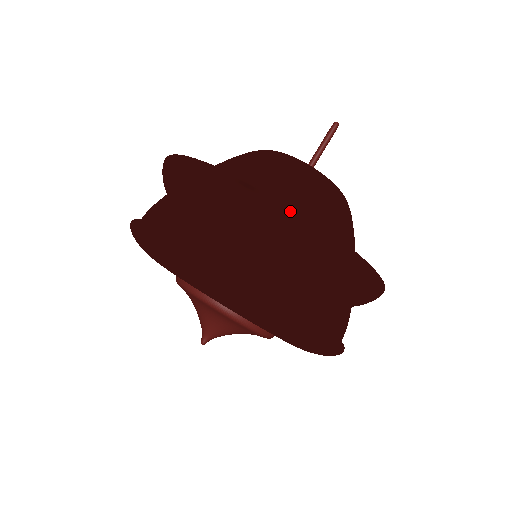
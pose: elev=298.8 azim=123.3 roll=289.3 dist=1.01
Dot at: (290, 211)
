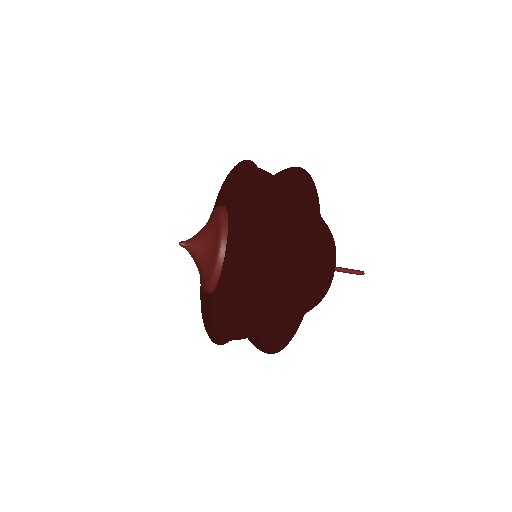
Dot at: (317, 251)
